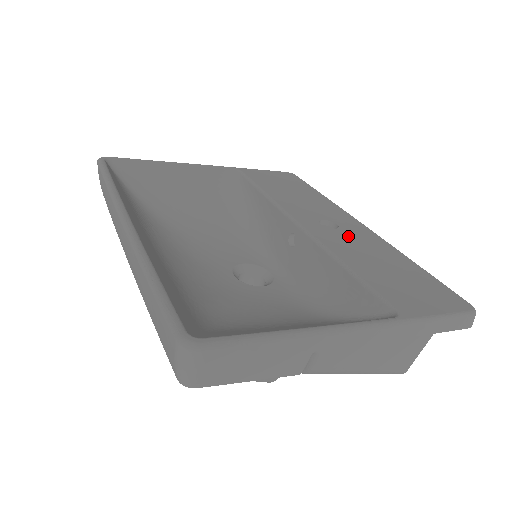
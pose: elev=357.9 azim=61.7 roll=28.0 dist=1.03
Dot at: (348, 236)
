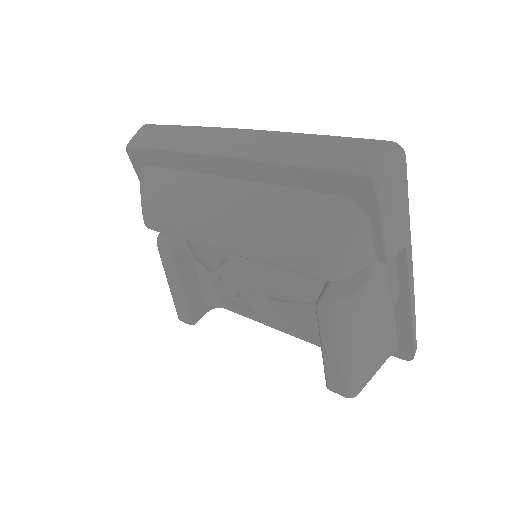
Dot at: occluded
